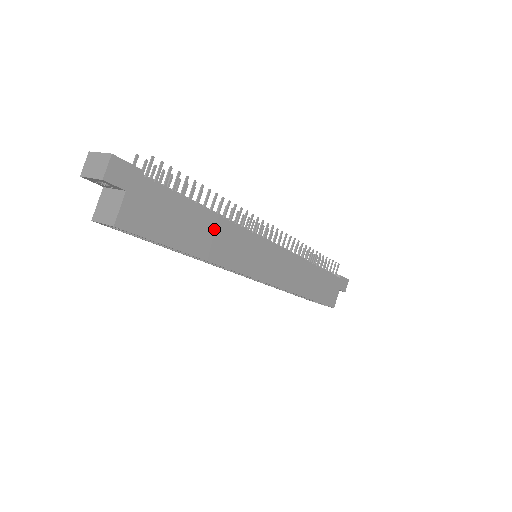
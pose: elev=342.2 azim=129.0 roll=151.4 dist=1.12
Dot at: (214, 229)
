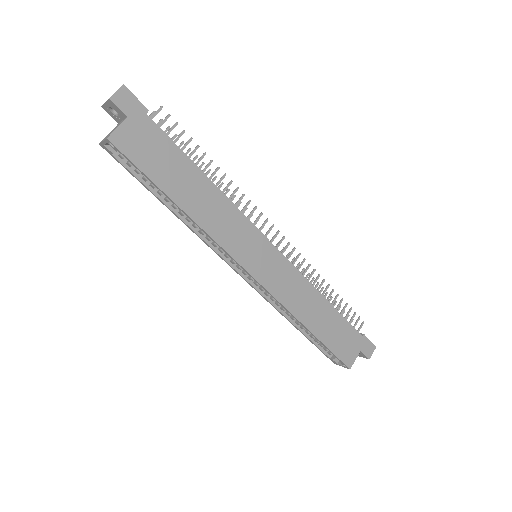
Dot at: (207, 194)
